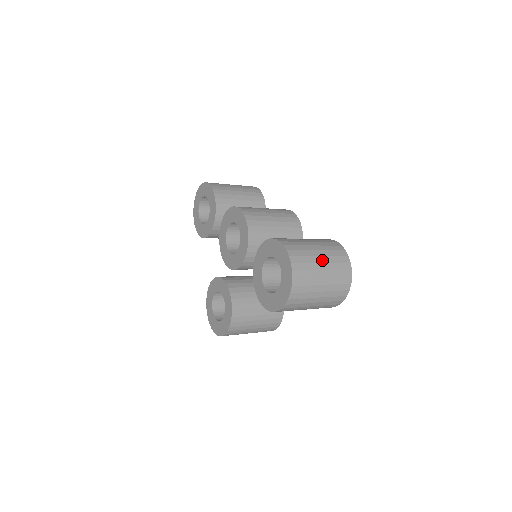
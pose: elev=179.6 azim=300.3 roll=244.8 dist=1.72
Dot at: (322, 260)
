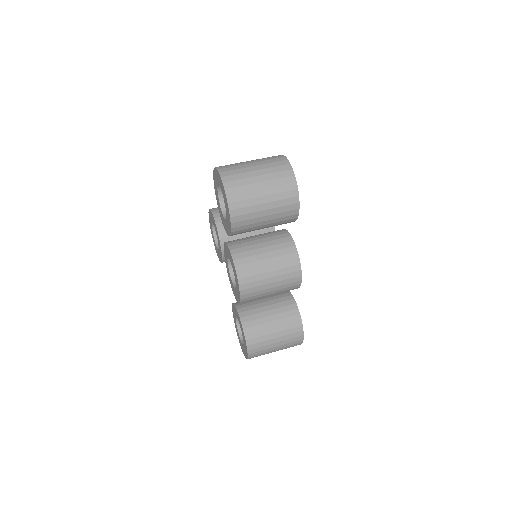
Dot at: (275, 351)
